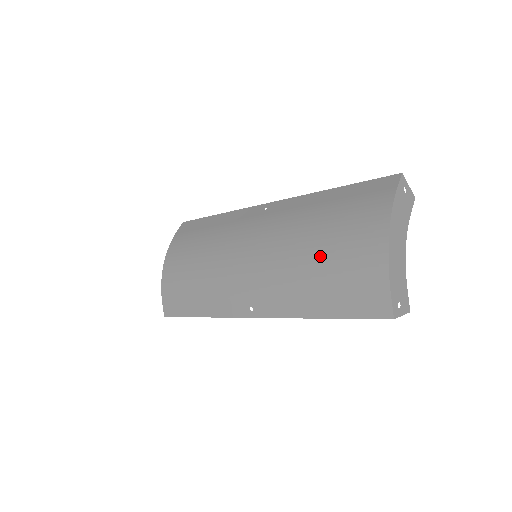
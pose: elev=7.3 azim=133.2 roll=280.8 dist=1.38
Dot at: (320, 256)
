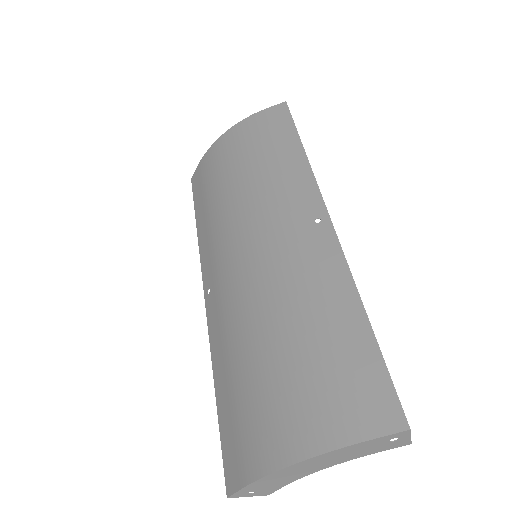
Dot at: (258, 363)
